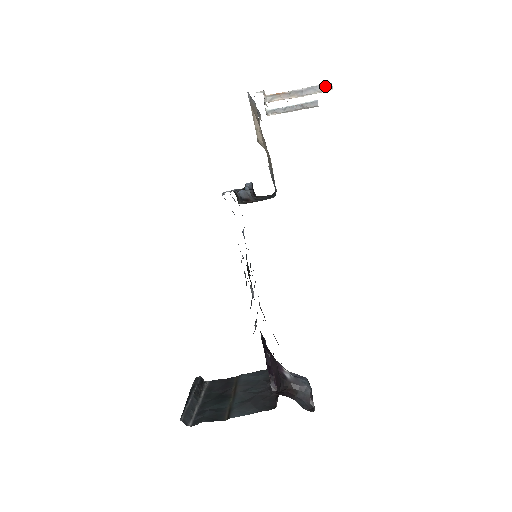
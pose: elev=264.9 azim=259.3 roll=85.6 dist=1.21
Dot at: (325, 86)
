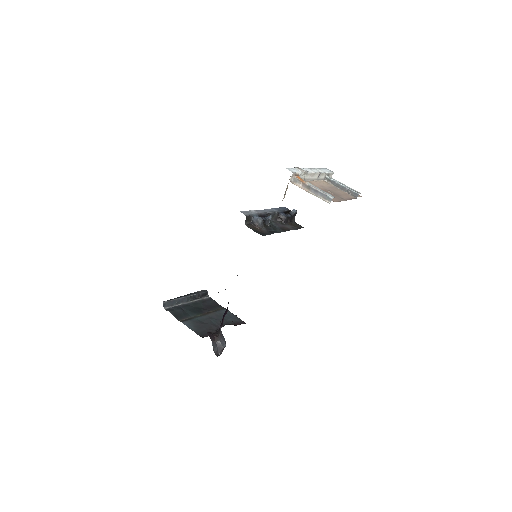
Dot at: (328, 197)
